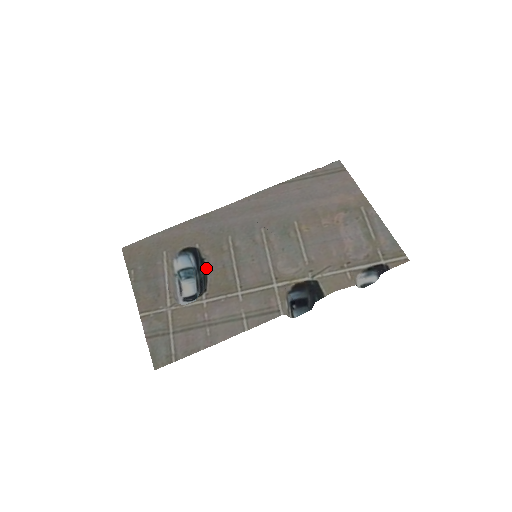
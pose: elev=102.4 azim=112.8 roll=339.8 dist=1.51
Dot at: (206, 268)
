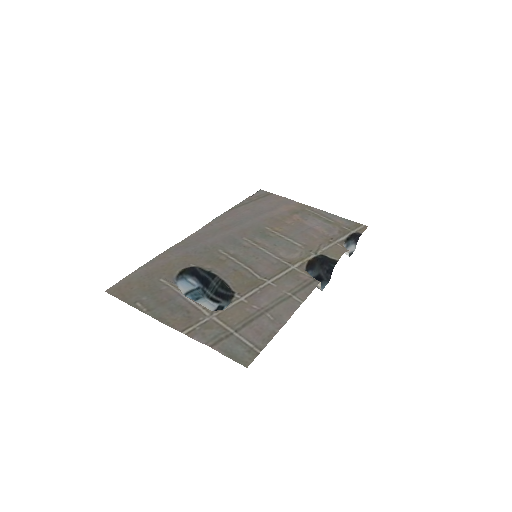
Dot at: (219, 276)
